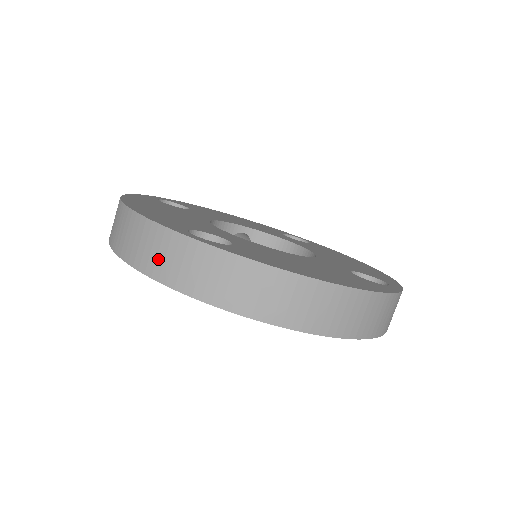
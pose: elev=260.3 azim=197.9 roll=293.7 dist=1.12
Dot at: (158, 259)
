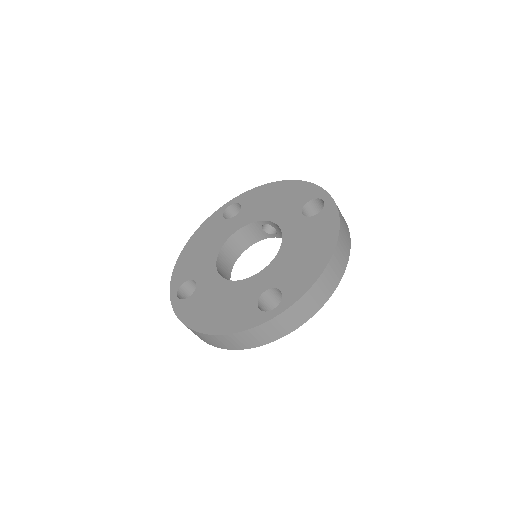
Dot at: occluded
